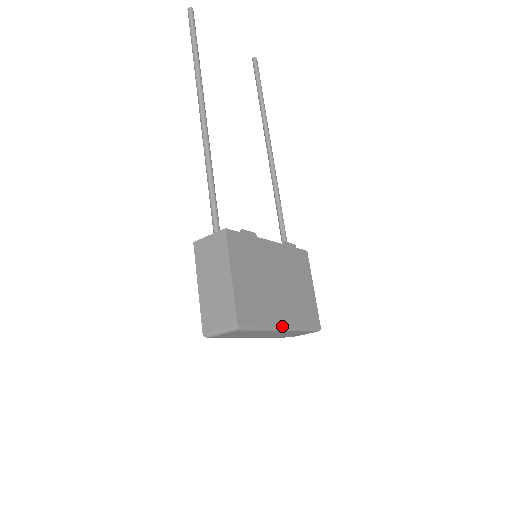
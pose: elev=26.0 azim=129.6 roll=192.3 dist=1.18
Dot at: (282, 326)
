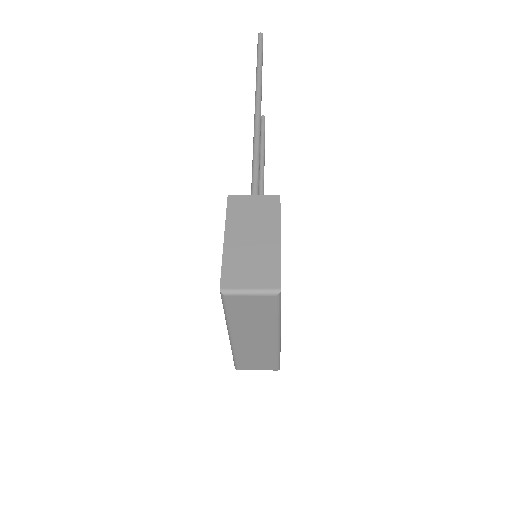
Dot at: (280, 332)
